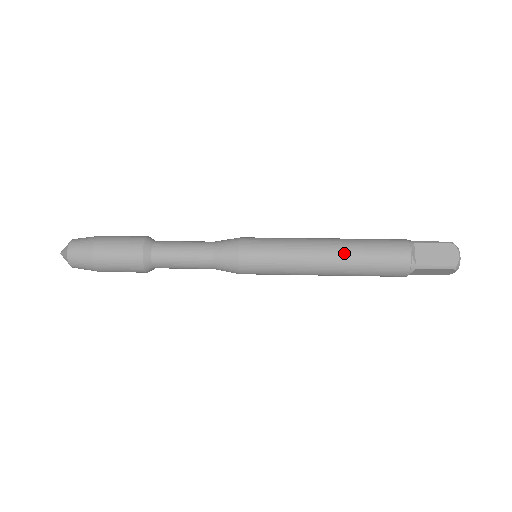
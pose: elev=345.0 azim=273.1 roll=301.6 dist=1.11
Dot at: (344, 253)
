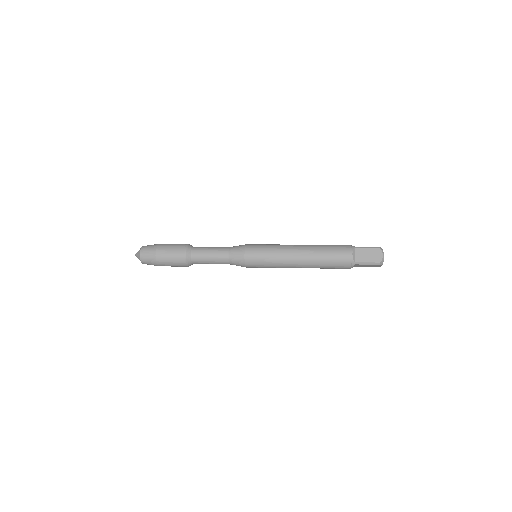
Dot at: (310, 255)
